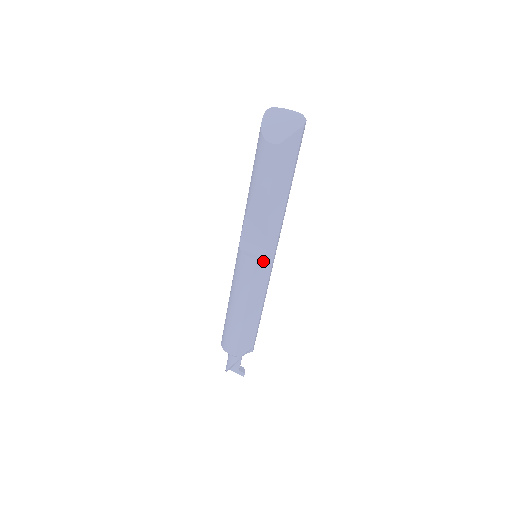
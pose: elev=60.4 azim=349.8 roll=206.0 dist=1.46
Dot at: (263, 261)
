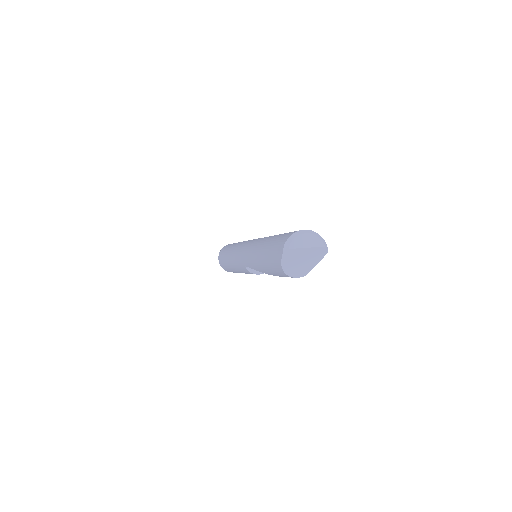
Dot at: occluded
